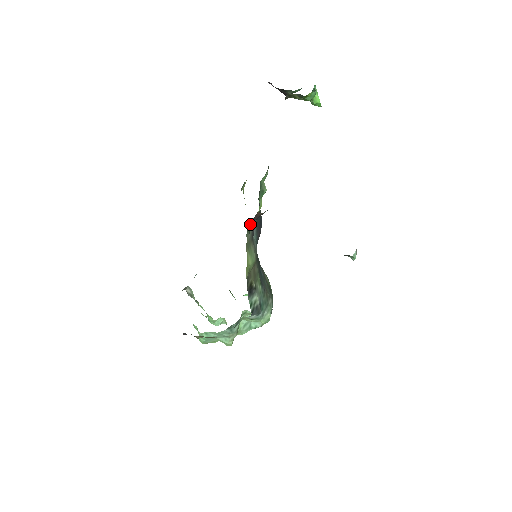
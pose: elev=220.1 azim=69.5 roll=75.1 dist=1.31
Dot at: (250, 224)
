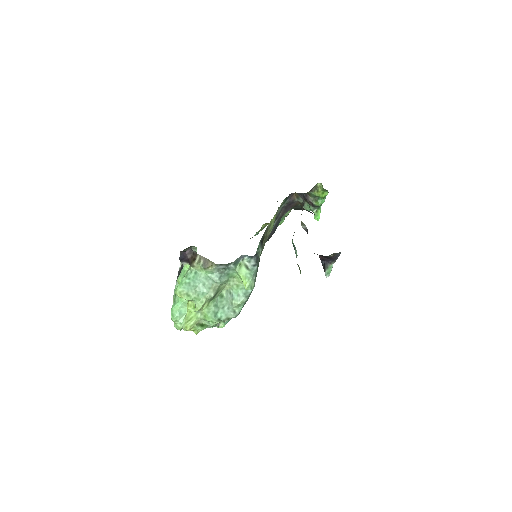
Dot at: (288, 197)
